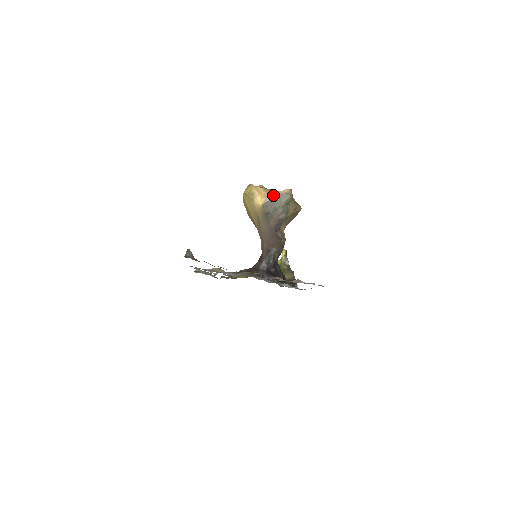
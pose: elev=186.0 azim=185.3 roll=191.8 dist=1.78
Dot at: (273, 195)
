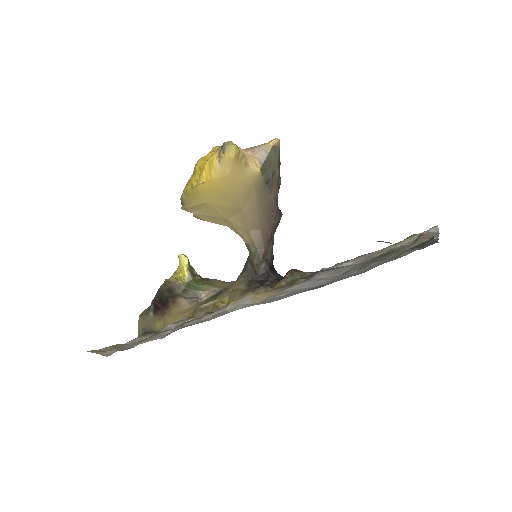
Dot at: (264, 152)
